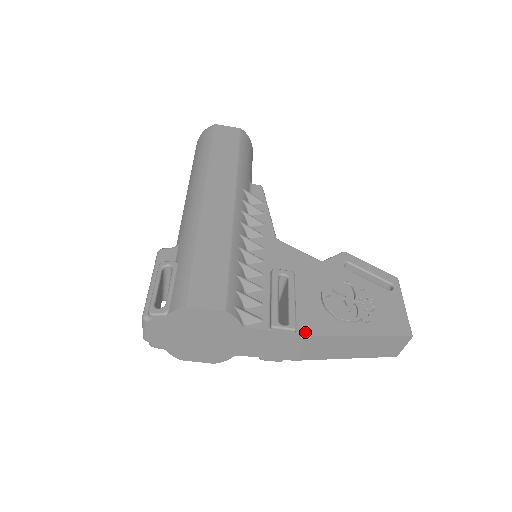
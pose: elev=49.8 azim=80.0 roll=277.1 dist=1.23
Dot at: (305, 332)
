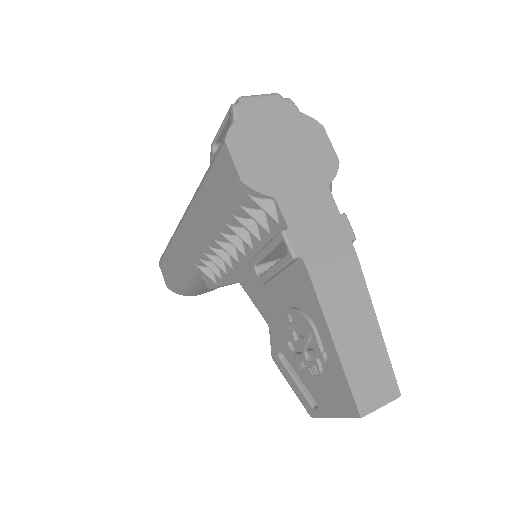
Dot at: (354, 254)
